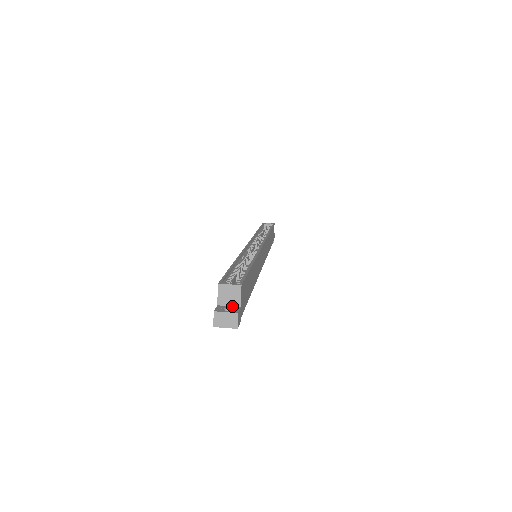
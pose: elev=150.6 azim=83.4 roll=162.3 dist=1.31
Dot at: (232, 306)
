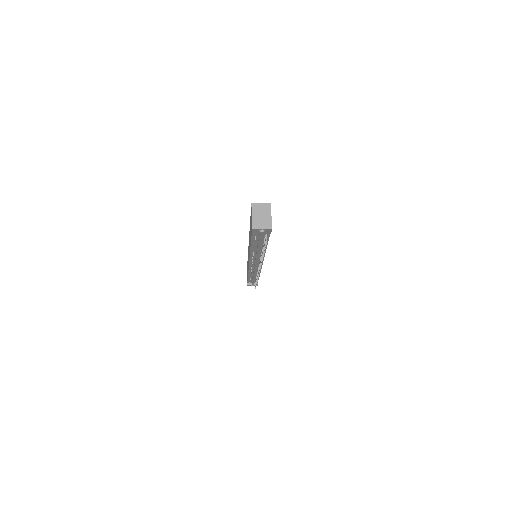
Dot at: occluded
